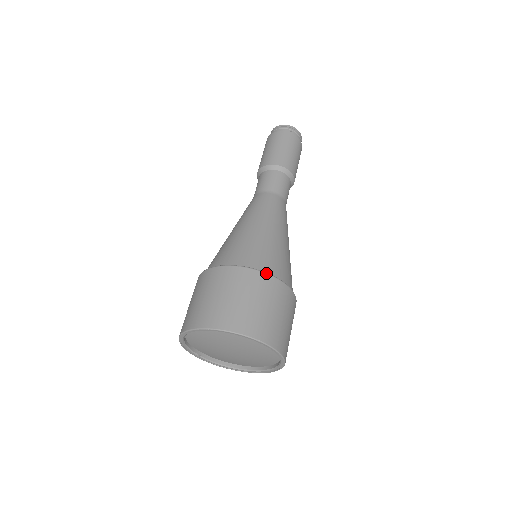
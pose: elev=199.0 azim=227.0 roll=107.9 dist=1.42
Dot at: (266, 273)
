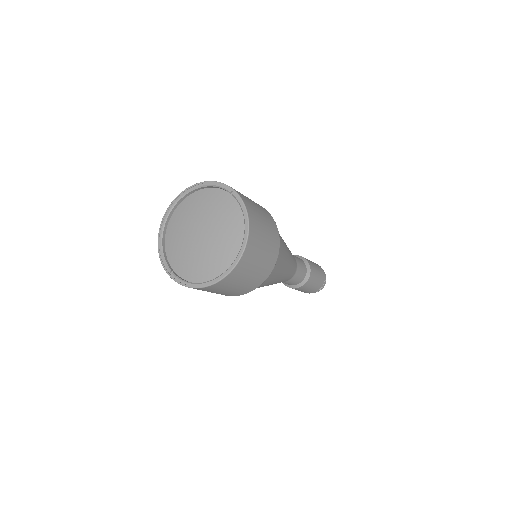
Dot at: occluded
